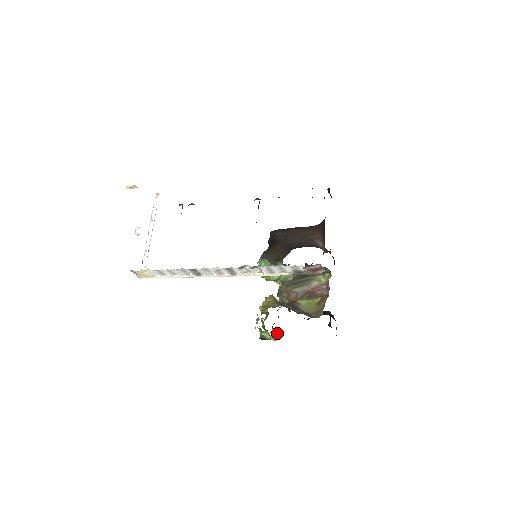
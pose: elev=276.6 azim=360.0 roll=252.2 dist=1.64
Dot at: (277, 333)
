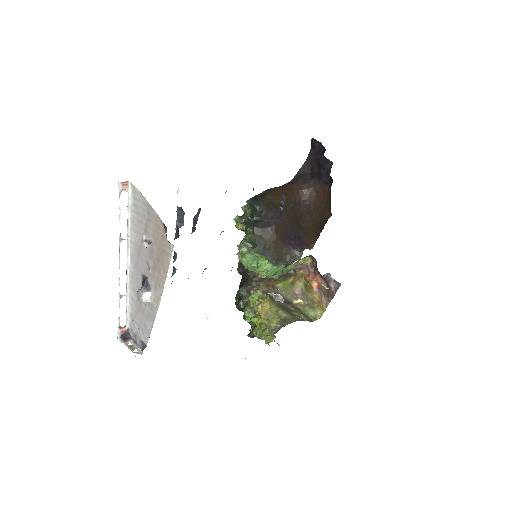
Dot at: occluded
